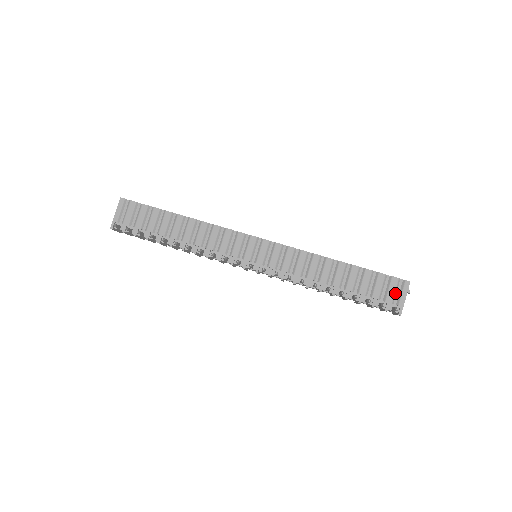
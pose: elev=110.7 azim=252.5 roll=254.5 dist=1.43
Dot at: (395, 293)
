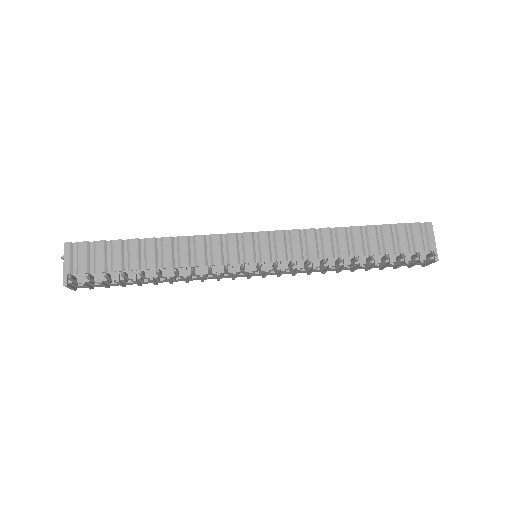
Dot at: (422, 239)
